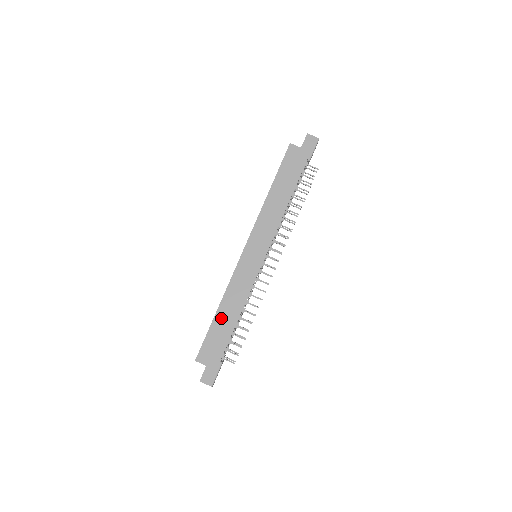
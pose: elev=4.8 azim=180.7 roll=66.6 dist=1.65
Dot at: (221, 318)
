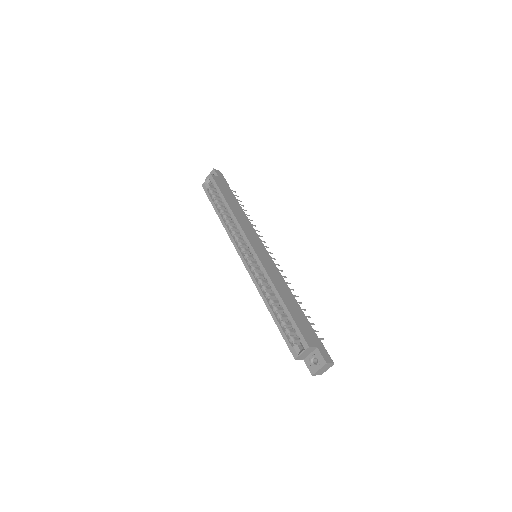
Dot at: (289, 303)
